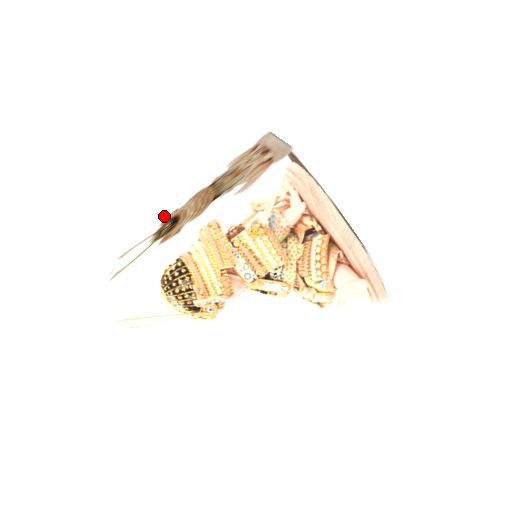
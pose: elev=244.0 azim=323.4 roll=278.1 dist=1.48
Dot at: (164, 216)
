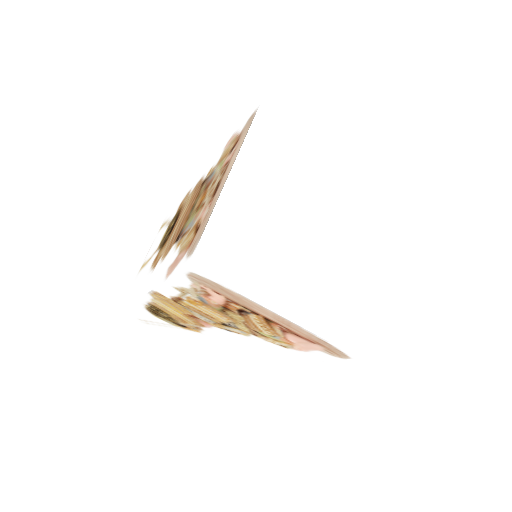
Dot at: (188, 188)
